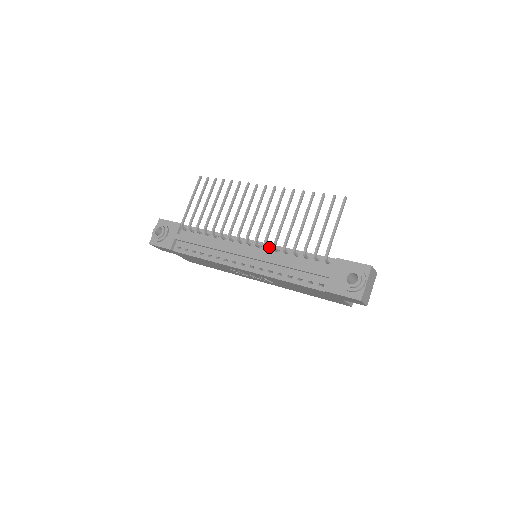
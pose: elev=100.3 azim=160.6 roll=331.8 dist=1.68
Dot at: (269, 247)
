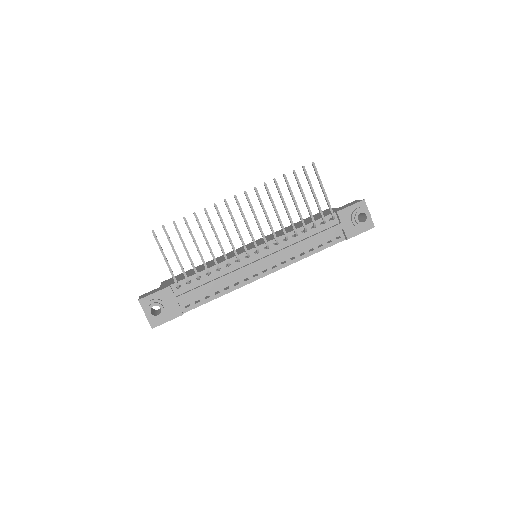
Dot at: occluded
